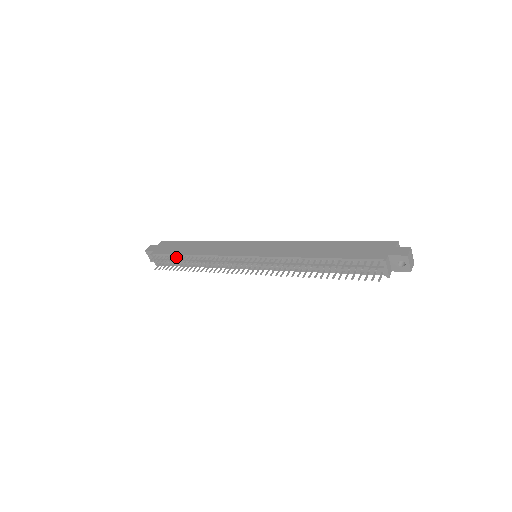
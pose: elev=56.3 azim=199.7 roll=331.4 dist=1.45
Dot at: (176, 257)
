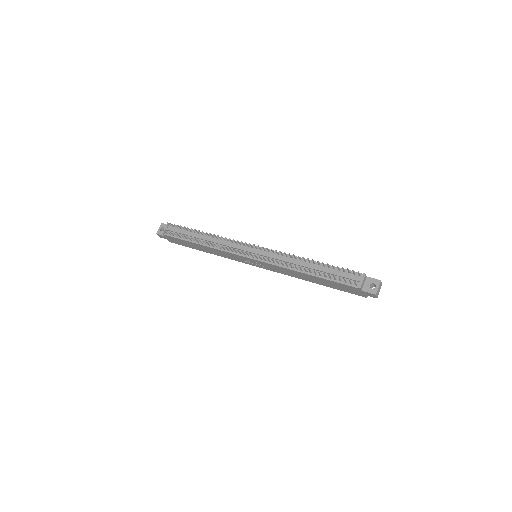
Dot at: (191, 230)
